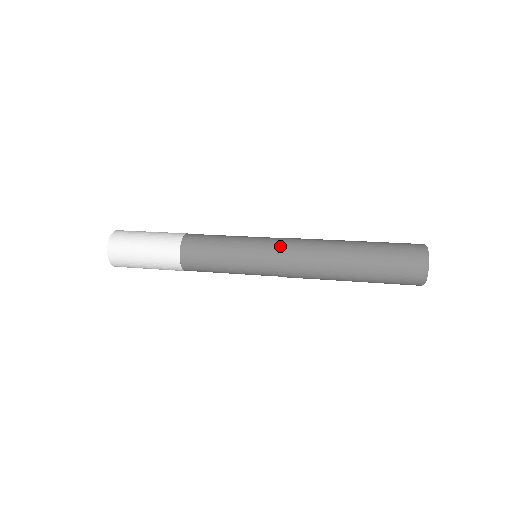
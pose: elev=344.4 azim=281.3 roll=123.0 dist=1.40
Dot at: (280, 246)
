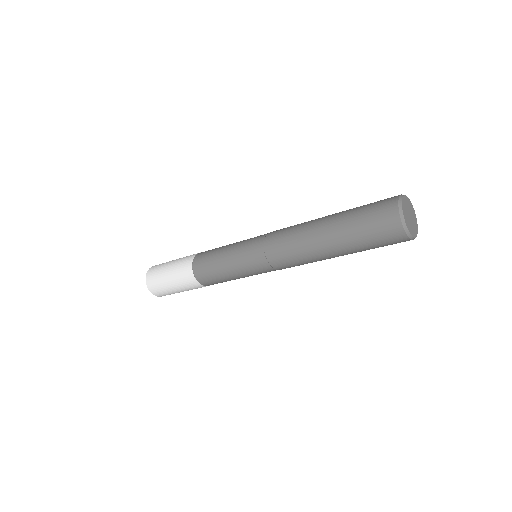
Dot at: (265, 242)
